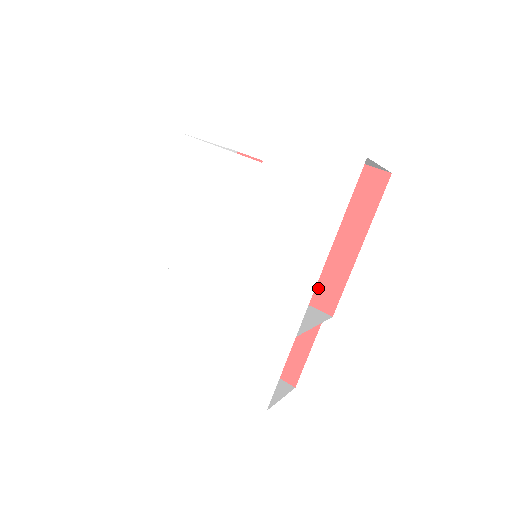
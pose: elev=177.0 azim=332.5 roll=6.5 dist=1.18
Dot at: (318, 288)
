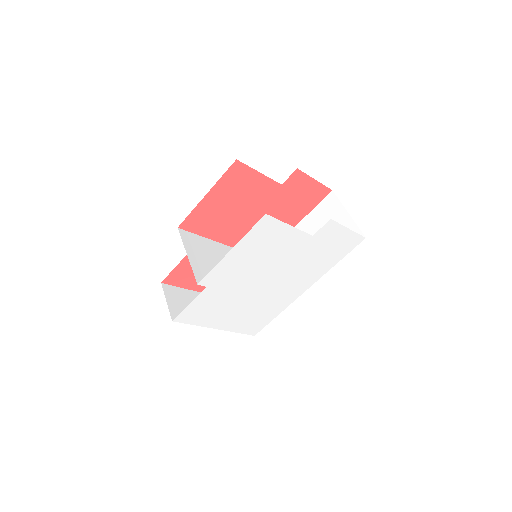
Dot at: occluded
